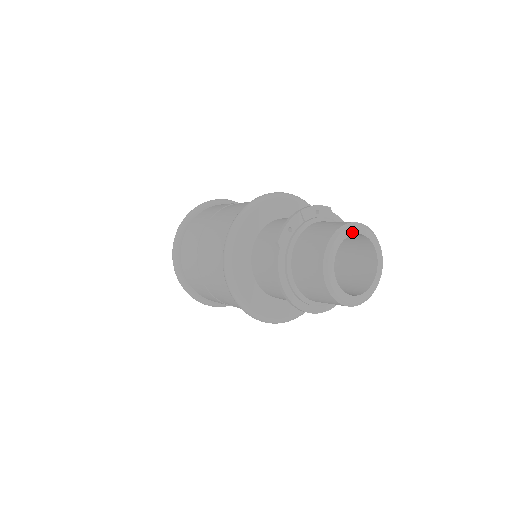
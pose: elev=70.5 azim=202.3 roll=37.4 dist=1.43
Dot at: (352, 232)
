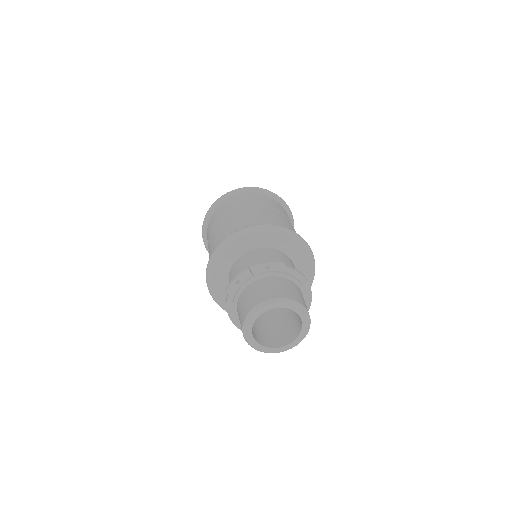
Dot at: (273, 307)
